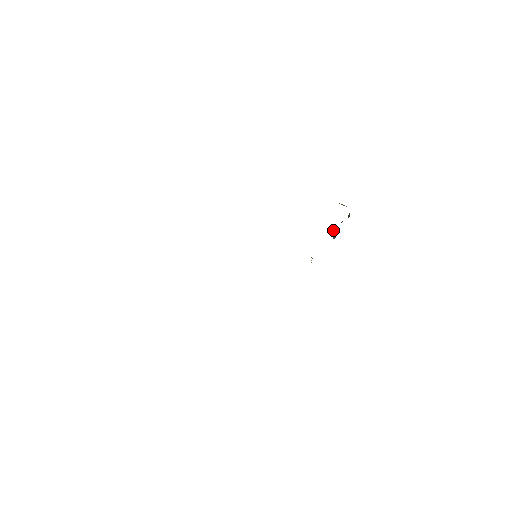
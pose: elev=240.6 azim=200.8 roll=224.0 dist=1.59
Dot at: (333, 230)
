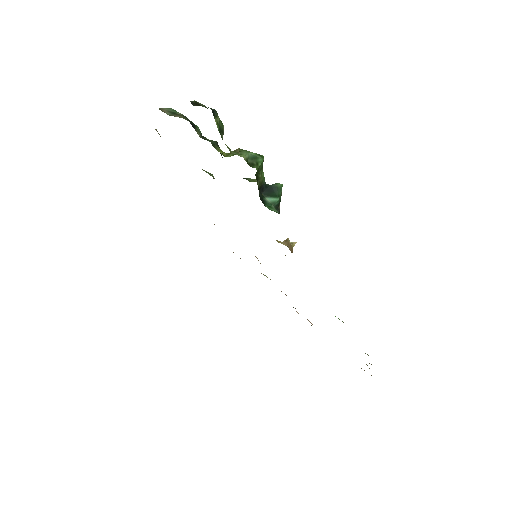
Dot at: (263, 194)
